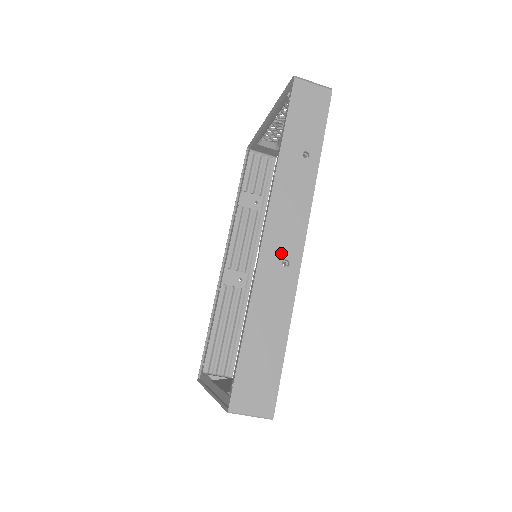
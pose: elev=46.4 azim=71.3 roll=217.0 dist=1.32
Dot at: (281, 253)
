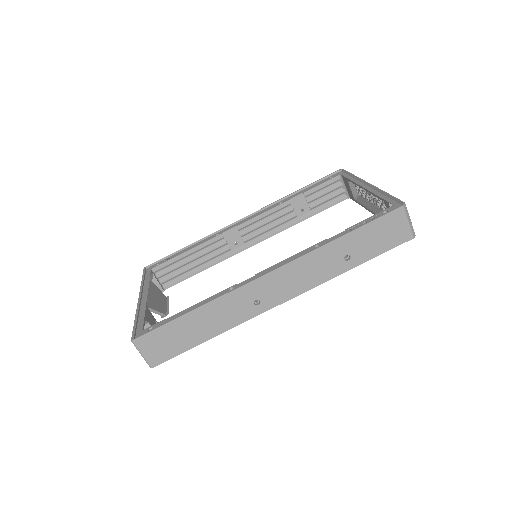
Dot at: (262, 295)
